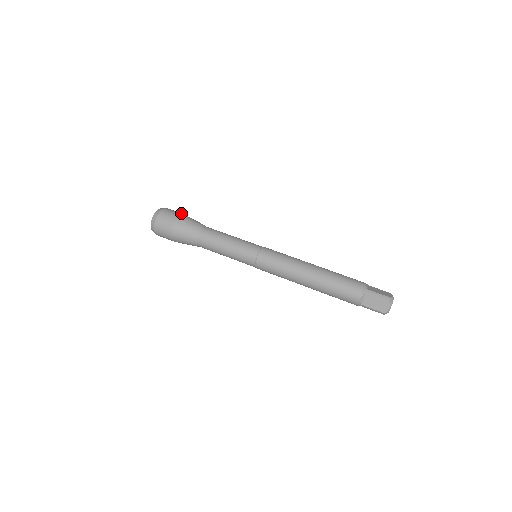
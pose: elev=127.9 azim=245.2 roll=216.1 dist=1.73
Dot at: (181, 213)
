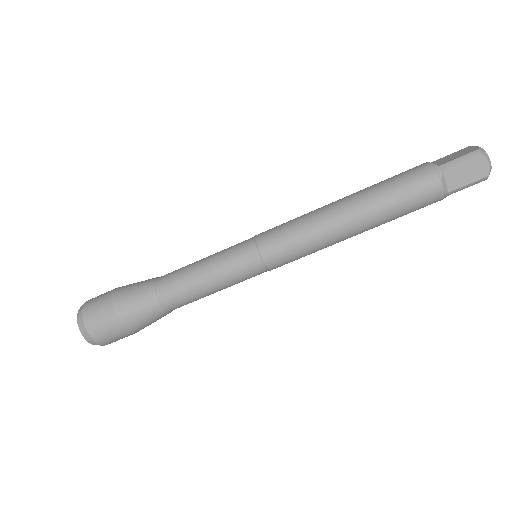
Dot at: (114, 321)
